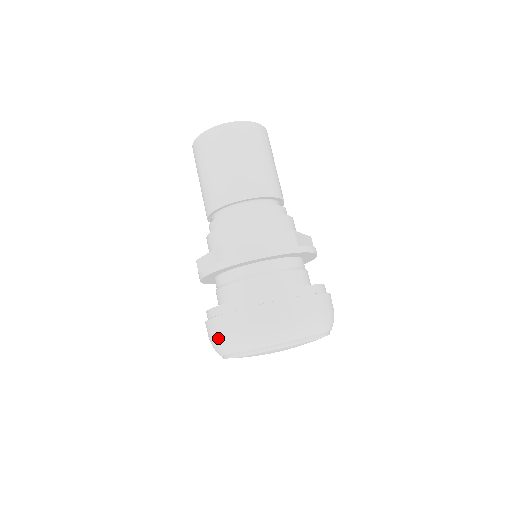
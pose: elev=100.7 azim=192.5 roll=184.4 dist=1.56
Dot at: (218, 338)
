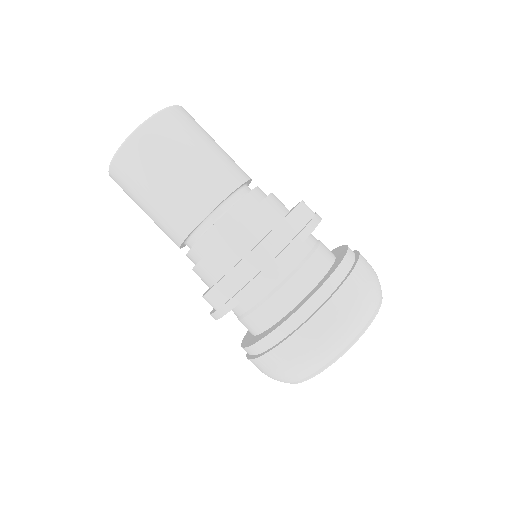
Dot at: occluded
